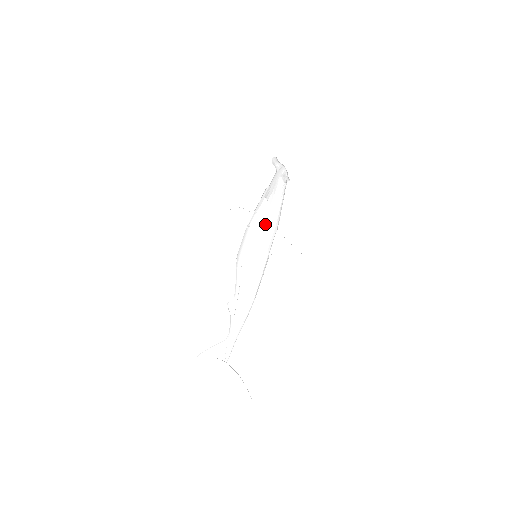
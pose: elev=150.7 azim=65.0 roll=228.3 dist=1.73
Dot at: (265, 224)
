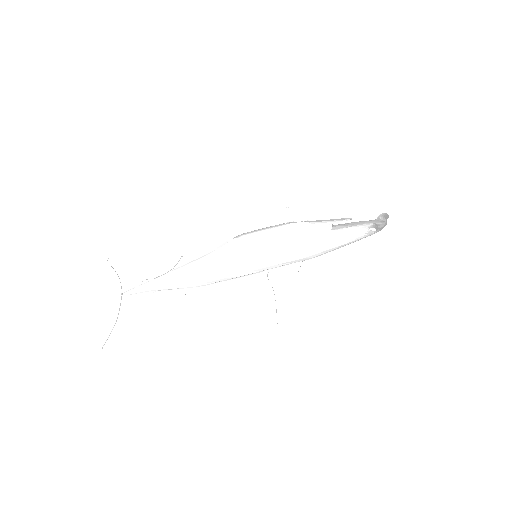
Dot at: (303, 238)
